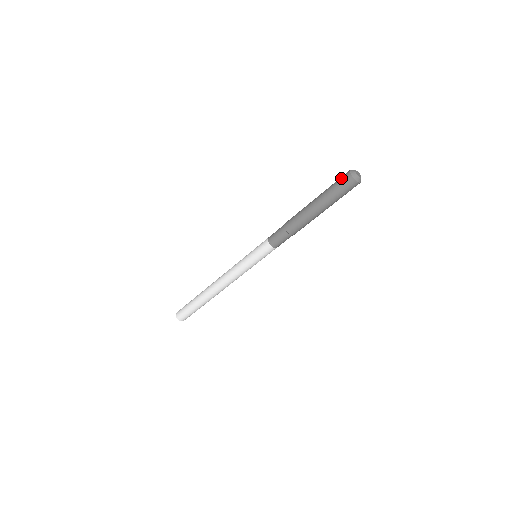
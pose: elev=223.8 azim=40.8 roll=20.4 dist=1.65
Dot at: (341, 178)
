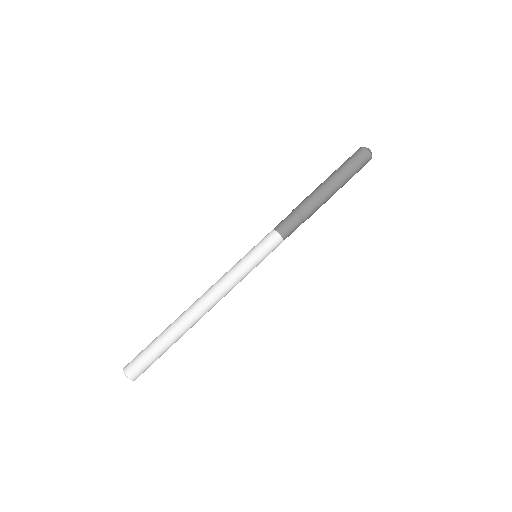
Dot at: occluded
